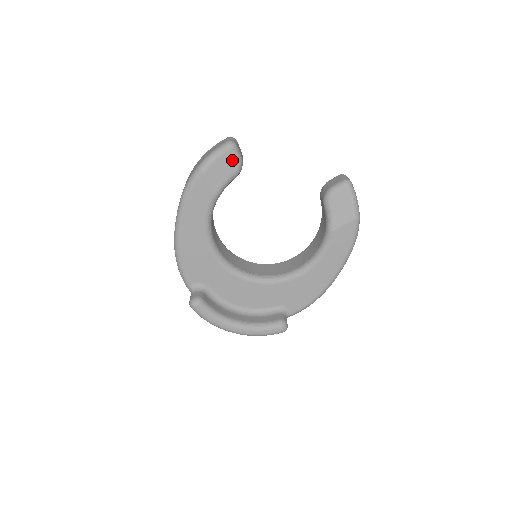
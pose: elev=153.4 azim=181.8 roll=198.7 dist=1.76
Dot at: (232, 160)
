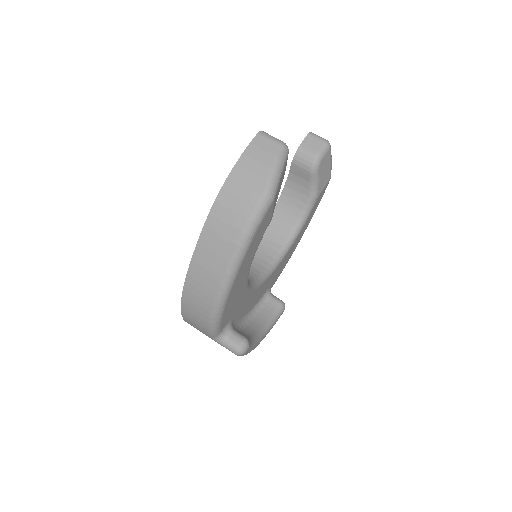
Dot at: (285, 168)
